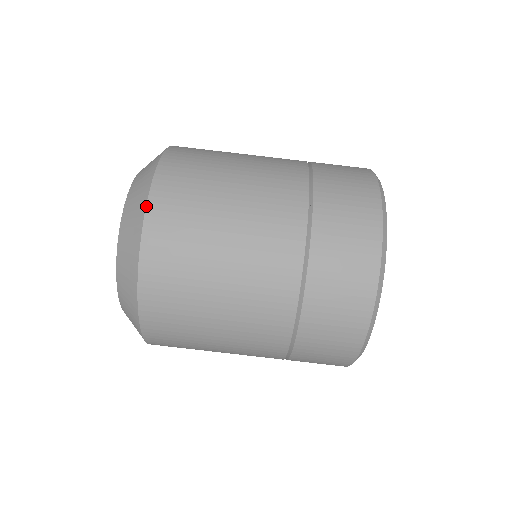
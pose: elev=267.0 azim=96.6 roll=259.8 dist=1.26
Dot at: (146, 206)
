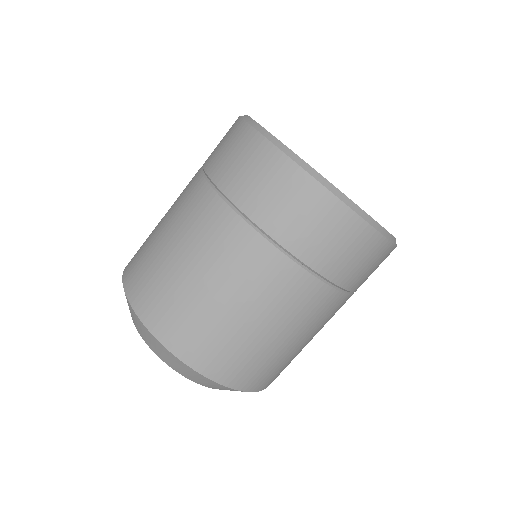
Dot at: (157, 340)
